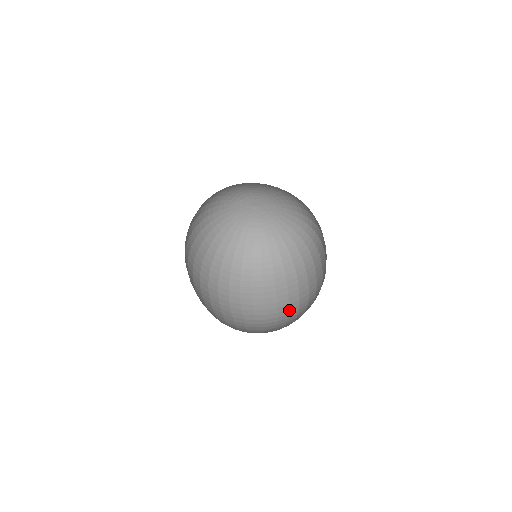
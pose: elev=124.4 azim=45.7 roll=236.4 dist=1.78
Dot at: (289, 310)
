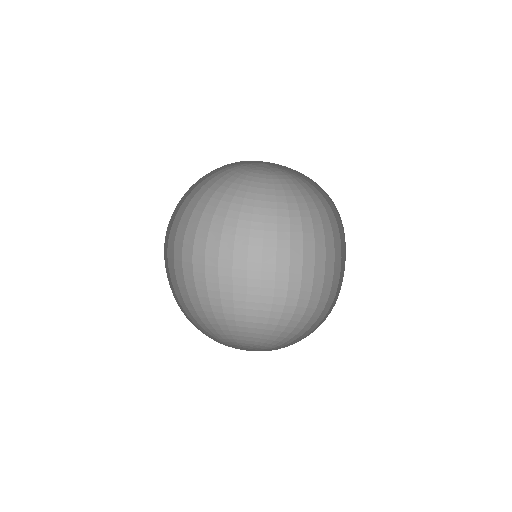
Dot at: (329, 296)
